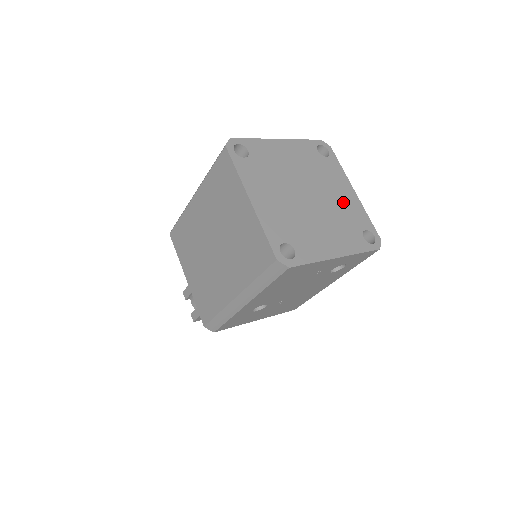
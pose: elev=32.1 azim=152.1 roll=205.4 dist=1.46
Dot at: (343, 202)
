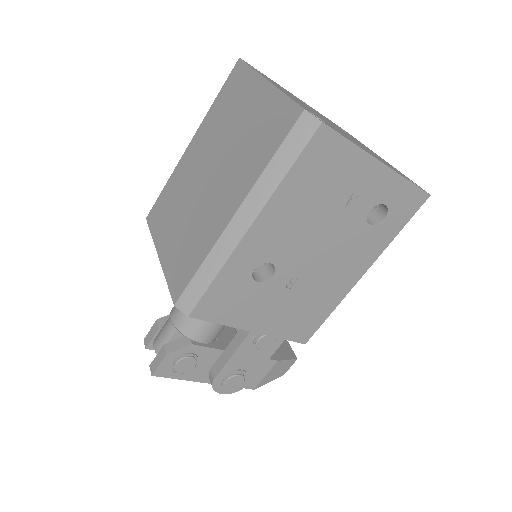
Dot at: (375, 154)
